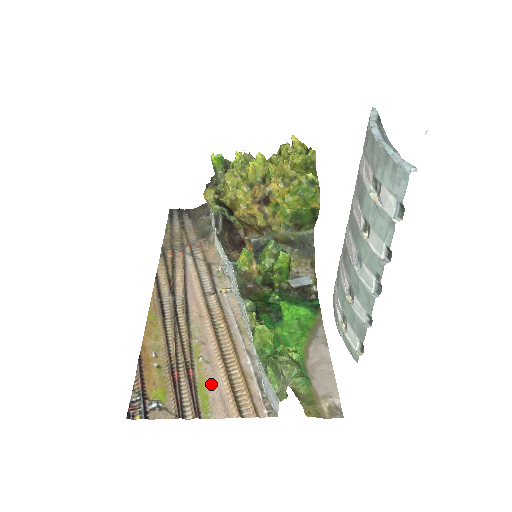
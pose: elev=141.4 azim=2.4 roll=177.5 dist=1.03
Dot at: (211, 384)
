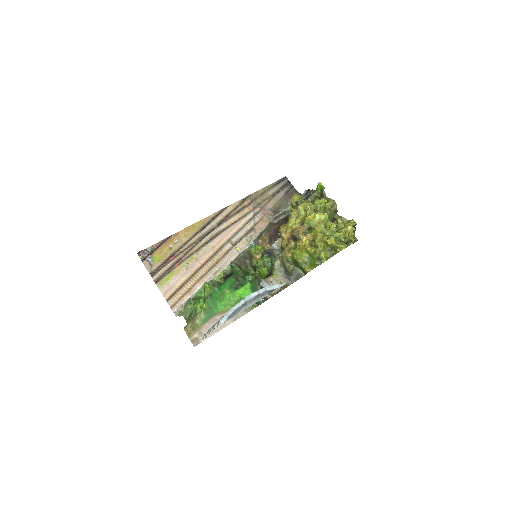
Dot at: (176, 278)
